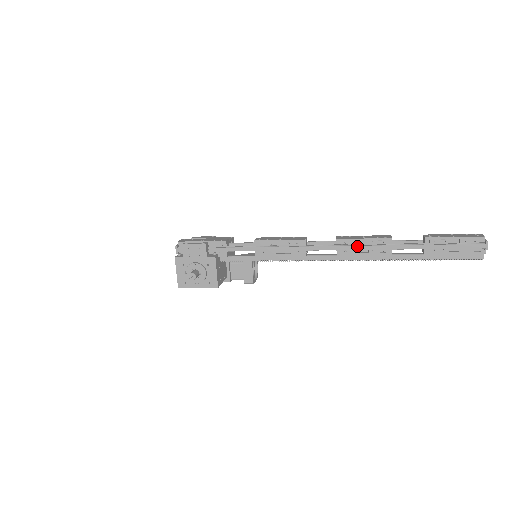
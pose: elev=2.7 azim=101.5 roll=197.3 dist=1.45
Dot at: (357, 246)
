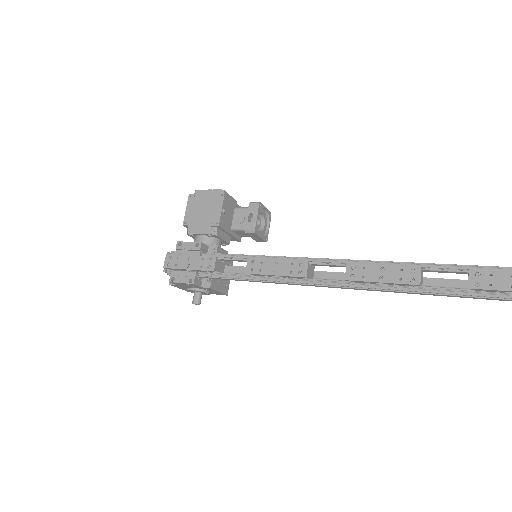
Dot at: (372, 290)
